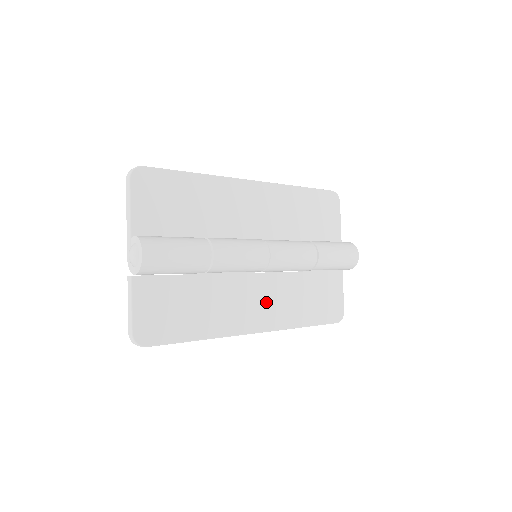
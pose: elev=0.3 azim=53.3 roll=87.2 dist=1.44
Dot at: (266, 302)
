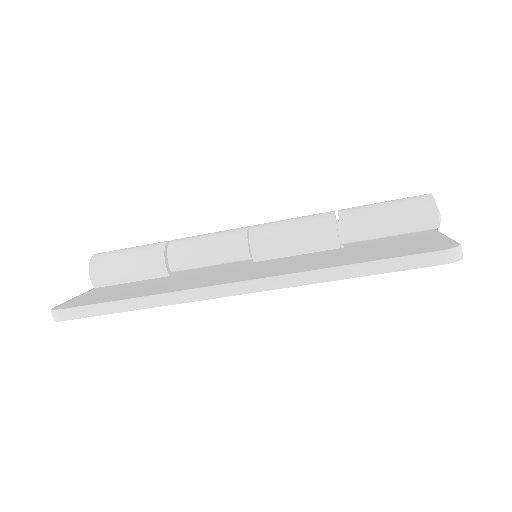
Dot at: (263, 269)
